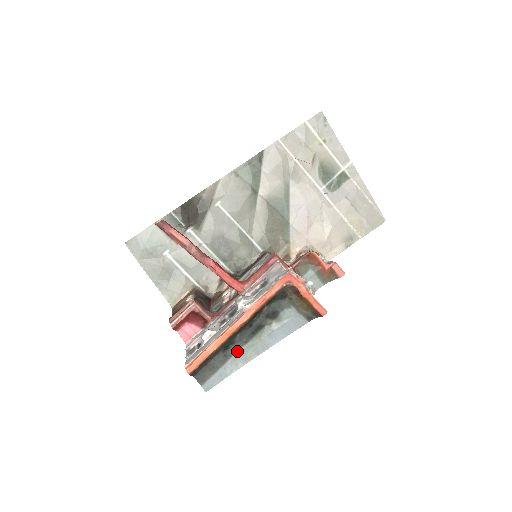
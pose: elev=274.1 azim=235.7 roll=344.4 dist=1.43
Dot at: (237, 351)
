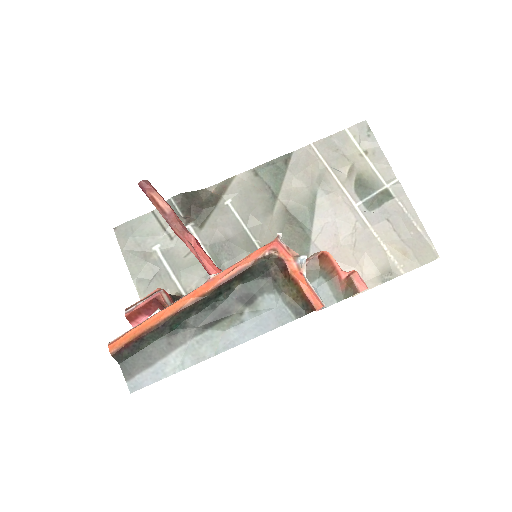
Dot at: (188, 341)
